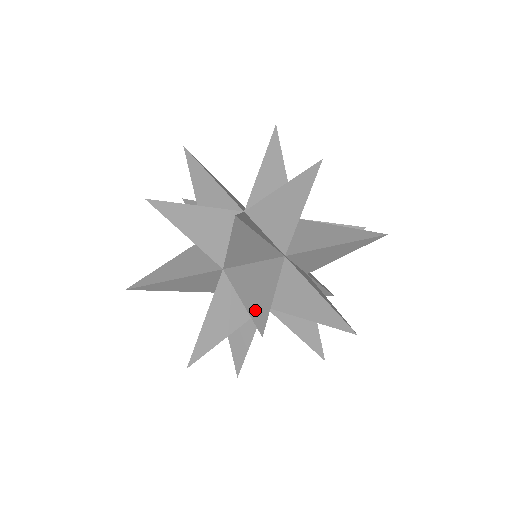
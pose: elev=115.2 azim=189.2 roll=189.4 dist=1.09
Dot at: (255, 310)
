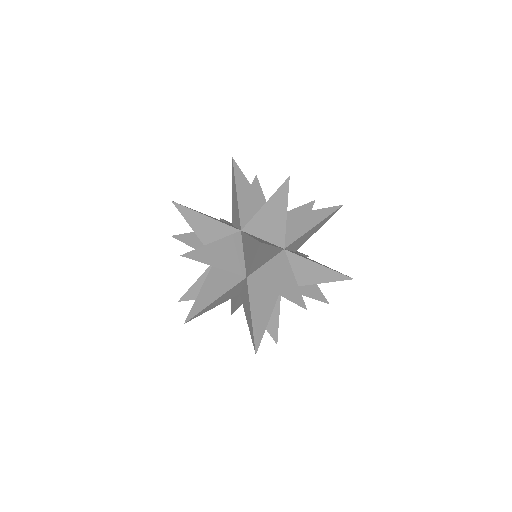
Dot at: (198, 304)
